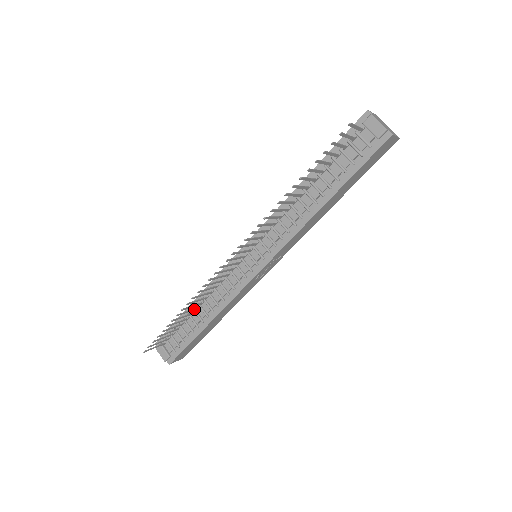
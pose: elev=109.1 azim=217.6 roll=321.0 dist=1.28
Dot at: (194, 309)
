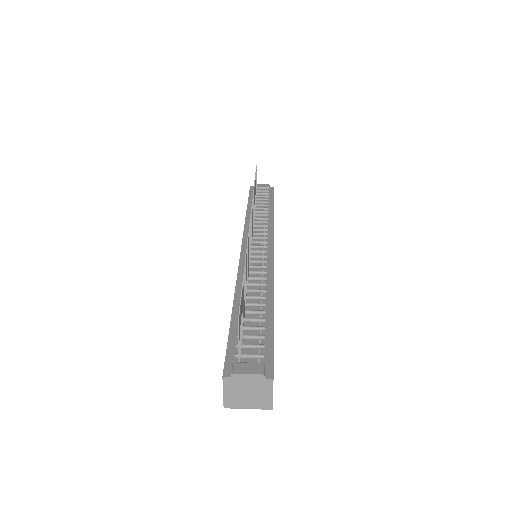
Dot at: (245, 294)
